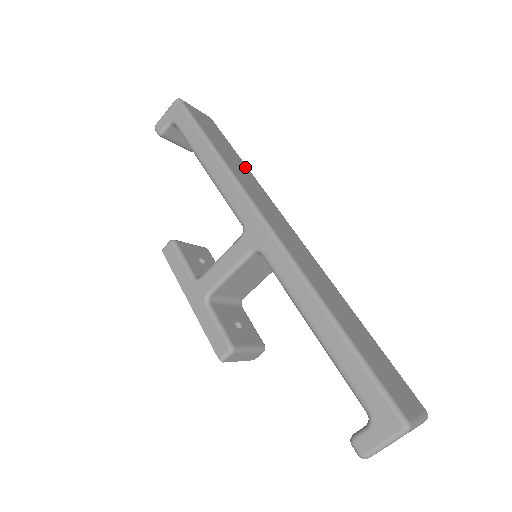
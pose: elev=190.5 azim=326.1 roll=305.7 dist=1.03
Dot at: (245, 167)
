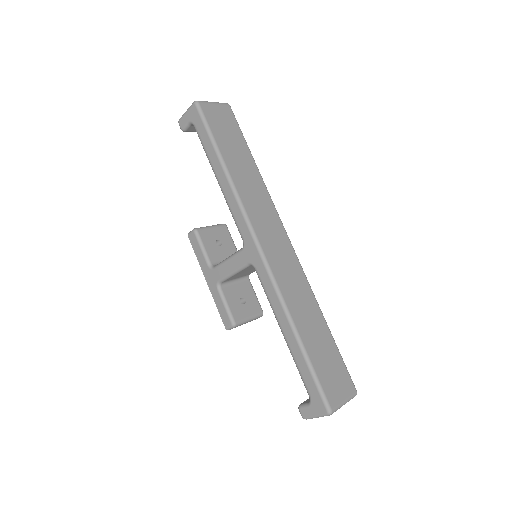
Dot at: (254, 169)
